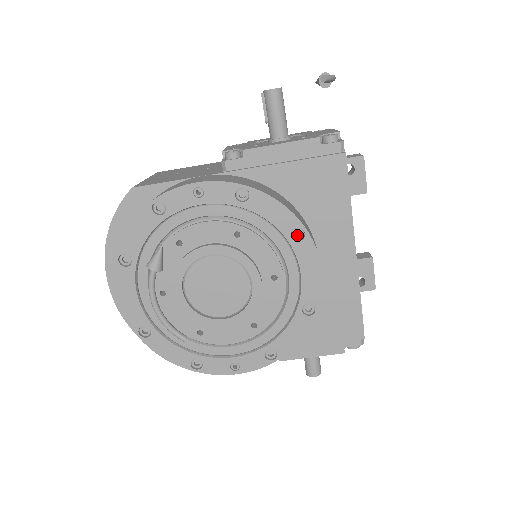
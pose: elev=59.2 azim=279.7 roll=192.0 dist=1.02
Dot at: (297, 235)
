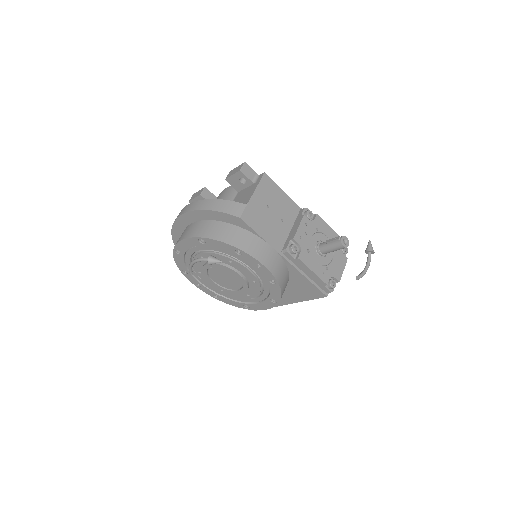
Dot at: (274, 299)
